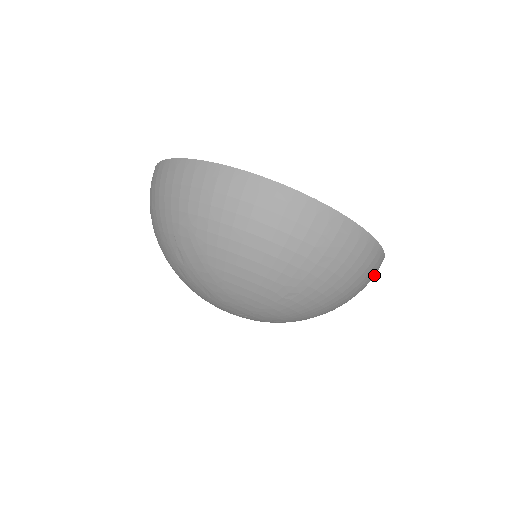
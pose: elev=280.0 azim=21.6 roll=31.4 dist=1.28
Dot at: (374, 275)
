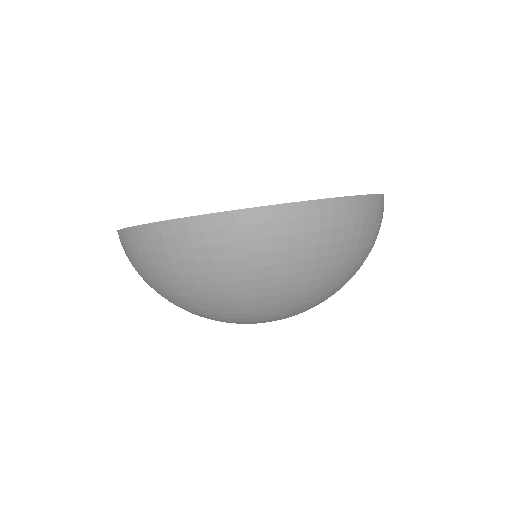
Dot at: (362, 218)
